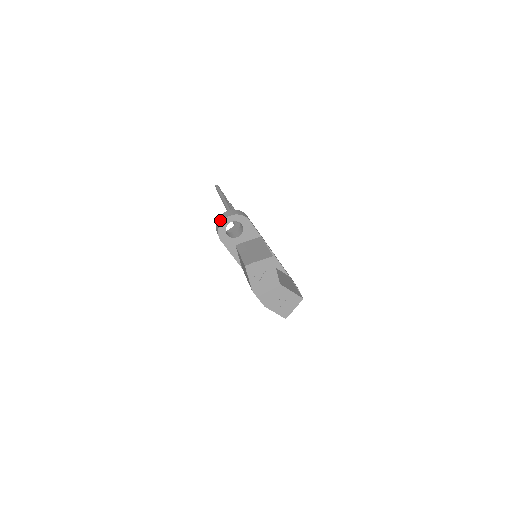
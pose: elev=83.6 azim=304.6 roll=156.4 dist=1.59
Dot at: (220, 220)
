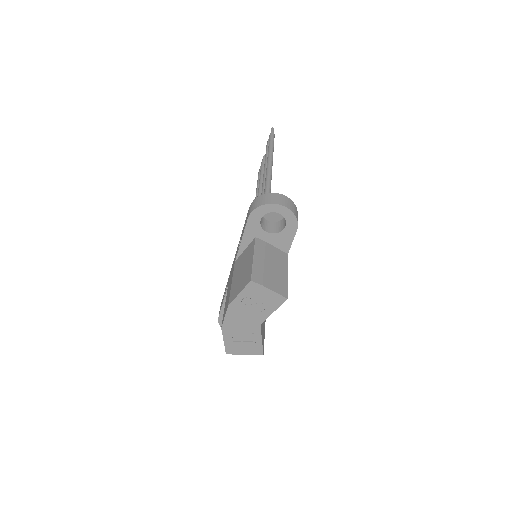
Dot at: (271, 199)
